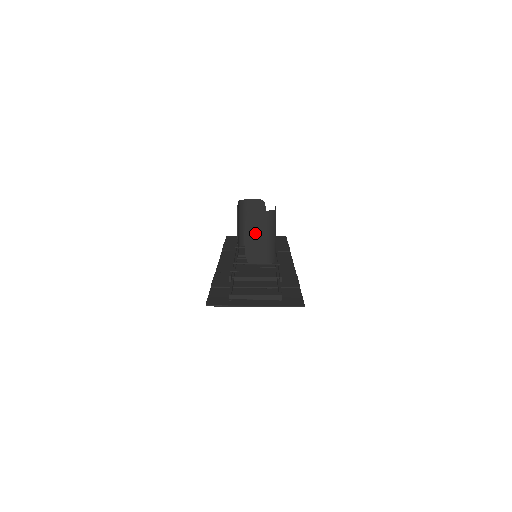
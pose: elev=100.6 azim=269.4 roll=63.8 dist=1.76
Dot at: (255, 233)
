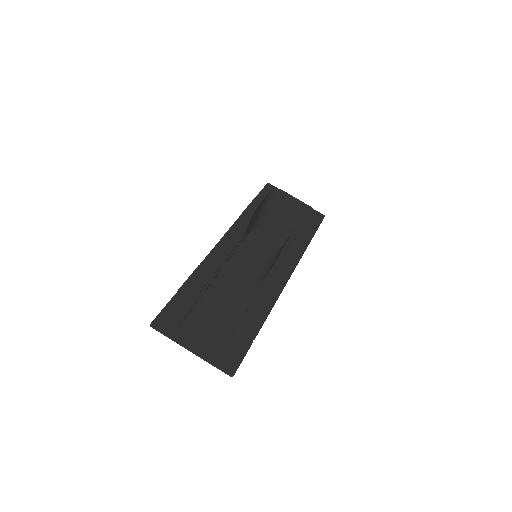
Dot at: (250, 256)
